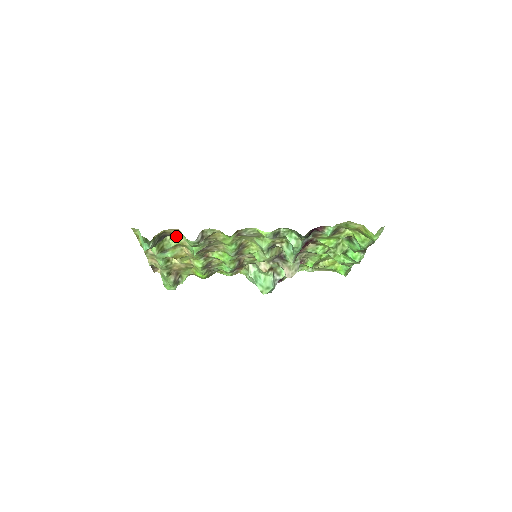
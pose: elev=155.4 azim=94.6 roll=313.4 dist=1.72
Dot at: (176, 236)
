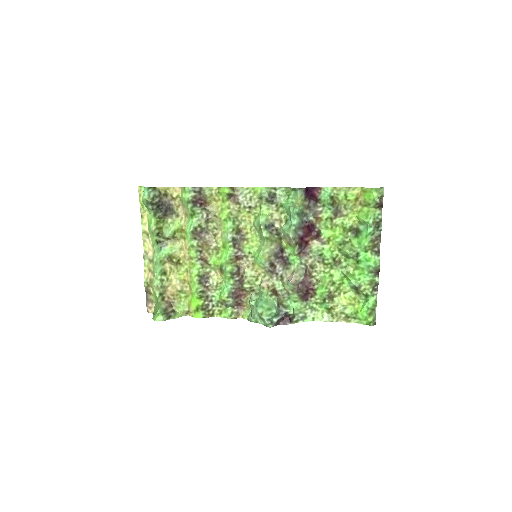
Dot at: (177, 218)
